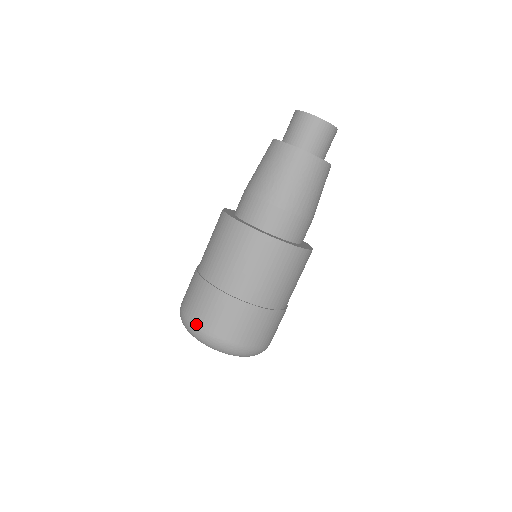
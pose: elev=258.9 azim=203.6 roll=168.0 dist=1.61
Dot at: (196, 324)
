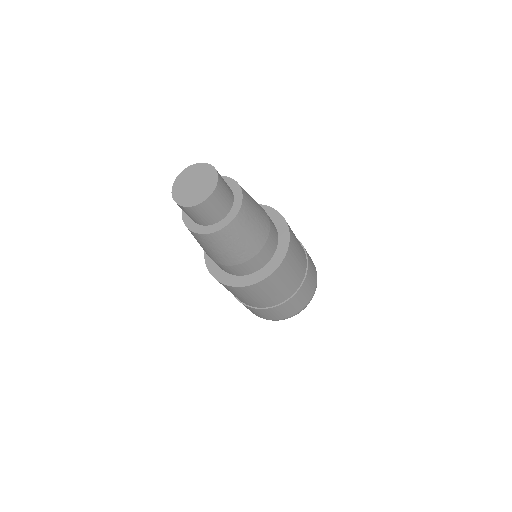
Dot at: occluded
